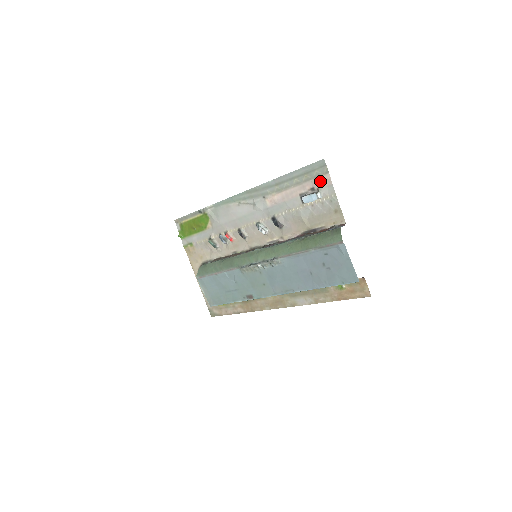
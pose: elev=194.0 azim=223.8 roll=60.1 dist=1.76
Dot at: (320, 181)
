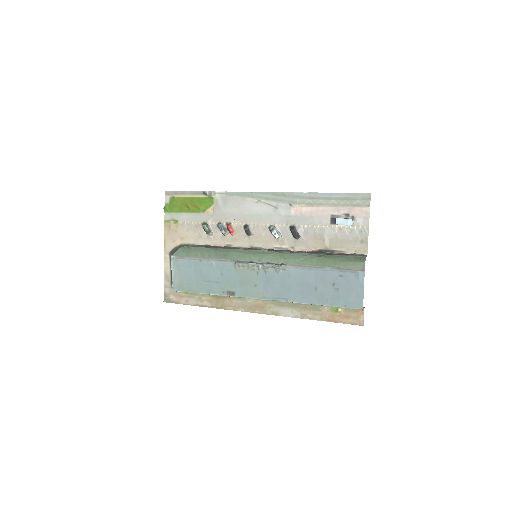
Dot at: (358, 210)
